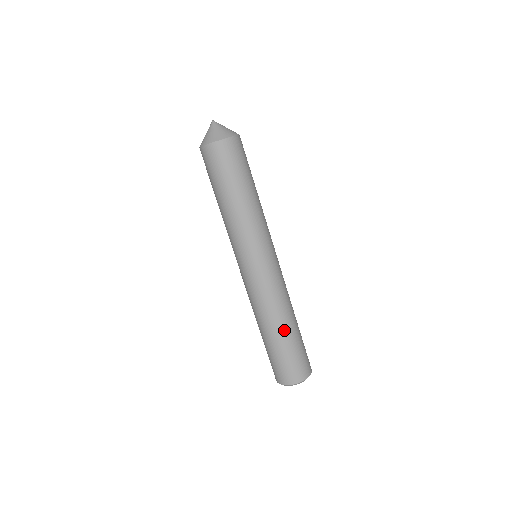
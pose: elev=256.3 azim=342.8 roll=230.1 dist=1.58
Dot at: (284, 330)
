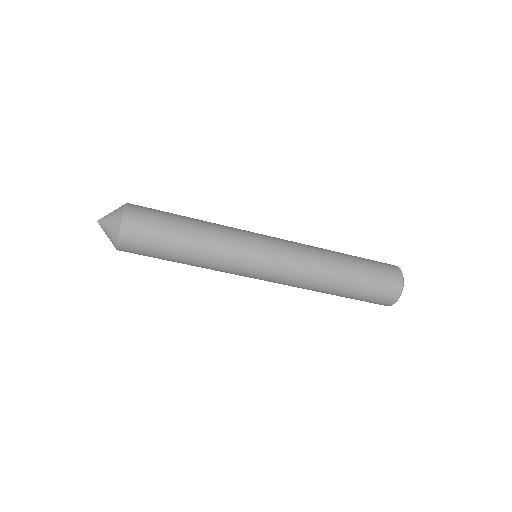
Dot at: (344, 271)
